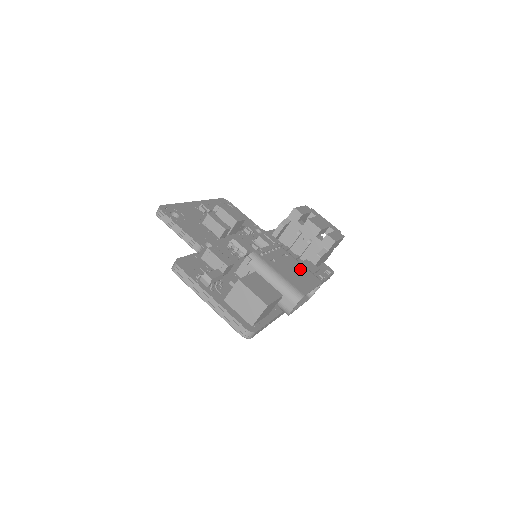
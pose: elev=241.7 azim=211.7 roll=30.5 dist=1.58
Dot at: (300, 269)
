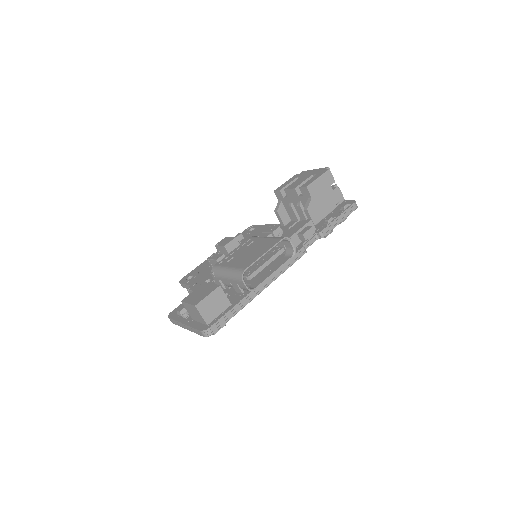
Dot at: (260, 245)
